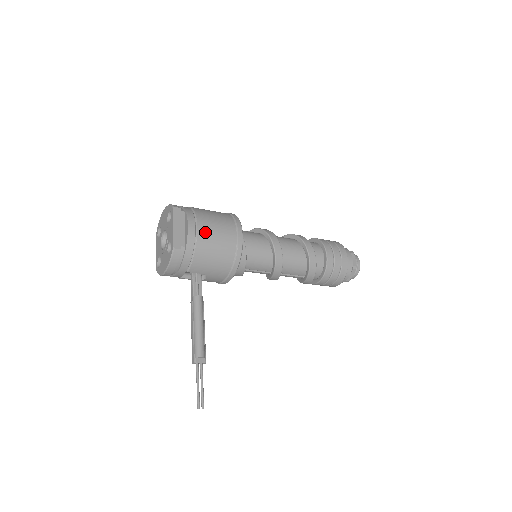
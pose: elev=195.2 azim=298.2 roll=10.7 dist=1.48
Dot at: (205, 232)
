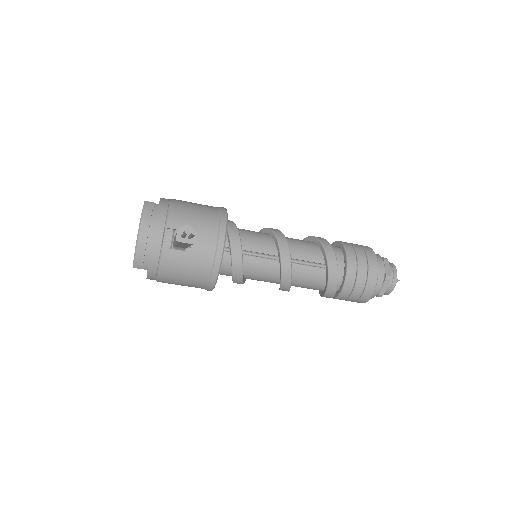
Dot at: (180, 200)
